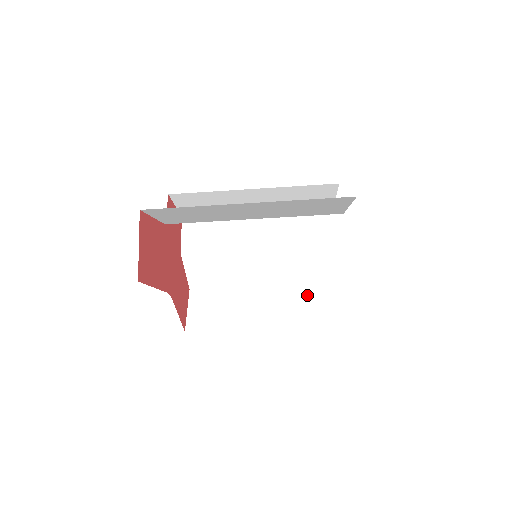
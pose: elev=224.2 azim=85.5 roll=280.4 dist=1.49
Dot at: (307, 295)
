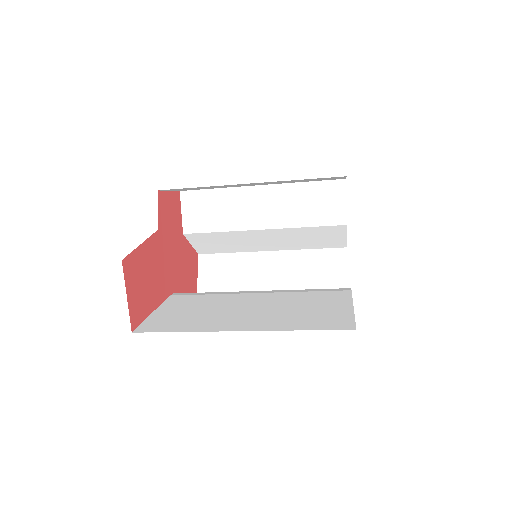
Dot at: (317, 264)
